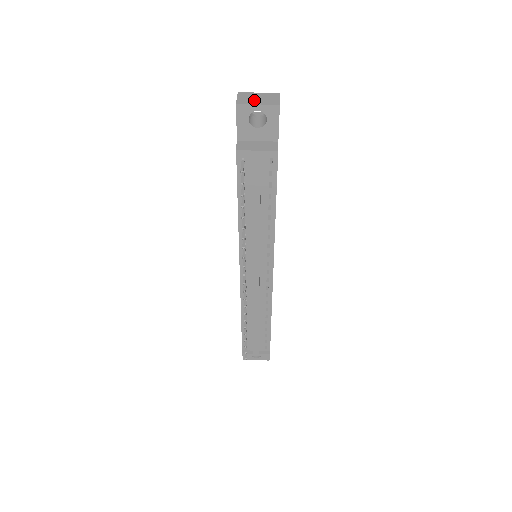
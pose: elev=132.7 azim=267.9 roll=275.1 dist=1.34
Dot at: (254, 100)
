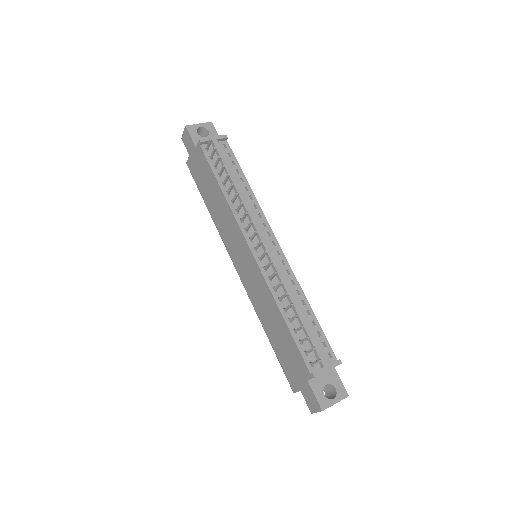
Dot at: occluded
